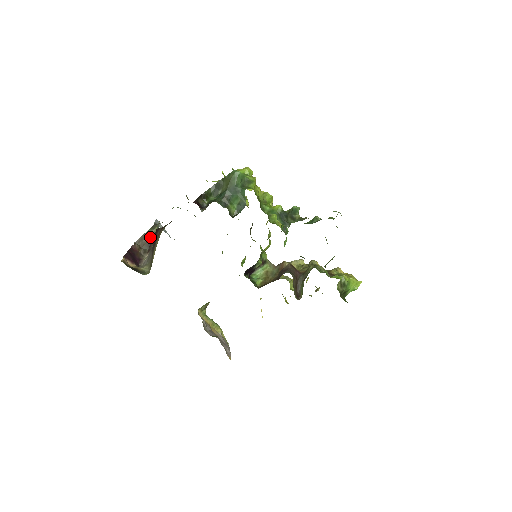
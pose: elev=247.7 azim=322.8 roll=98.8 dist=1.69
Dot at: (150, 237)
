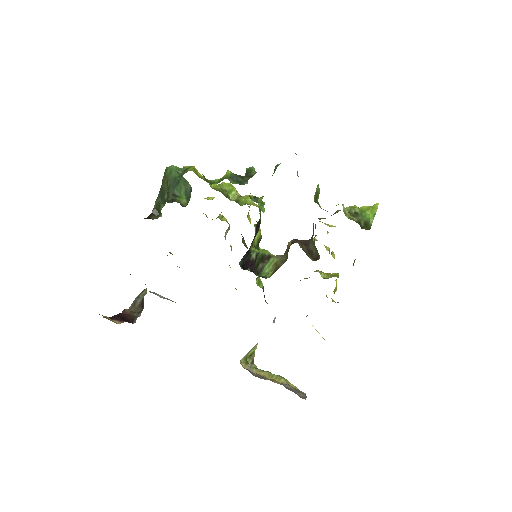
Dot at: (141, 298)
